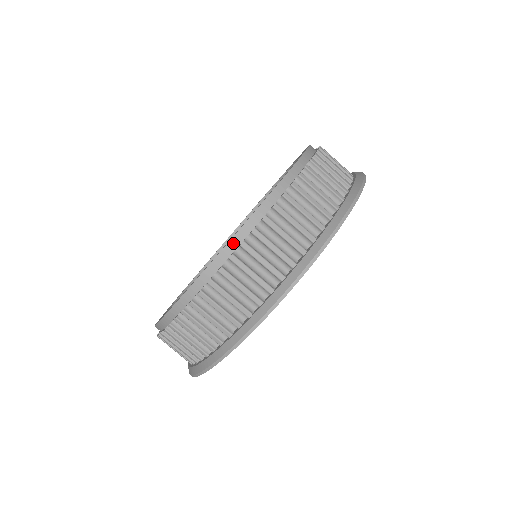
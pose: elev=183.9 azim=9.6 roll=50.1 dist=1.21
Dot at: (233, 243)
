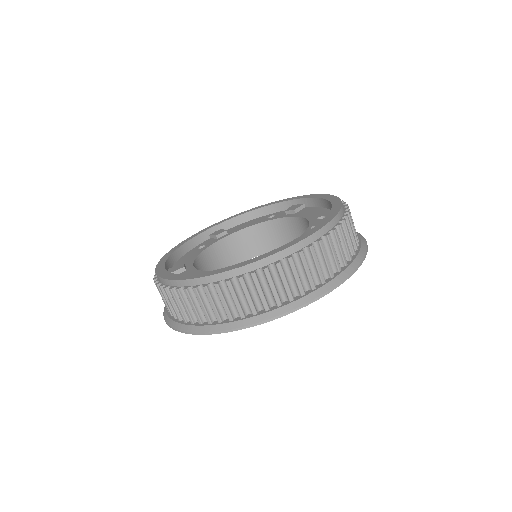
Dot at: (170, 282)
